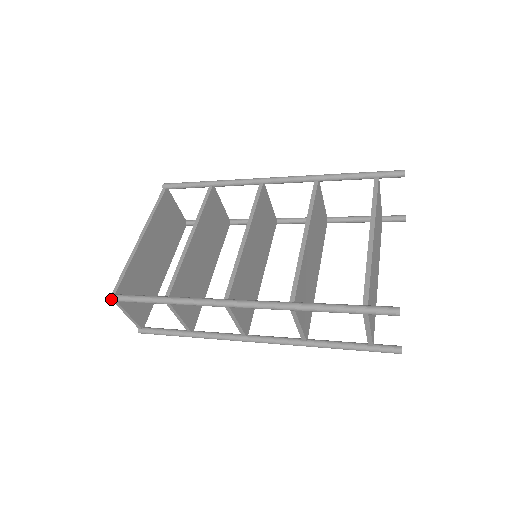
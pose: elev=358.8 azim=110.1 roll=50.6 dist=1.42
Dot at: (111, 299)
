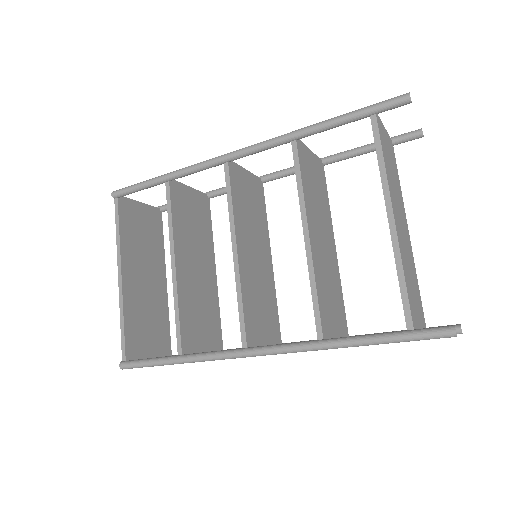
Dot at: occluded
